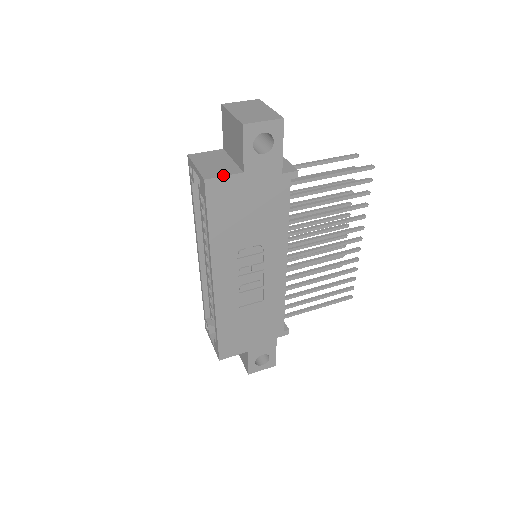
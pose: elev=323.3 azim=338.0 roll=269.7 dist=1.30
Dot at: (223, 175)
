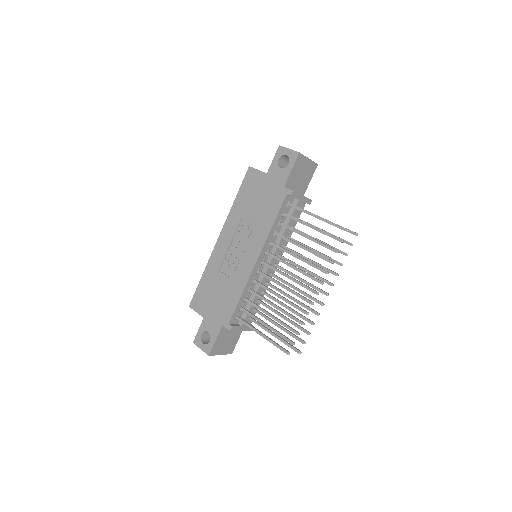
Dot at: (258, 170)
